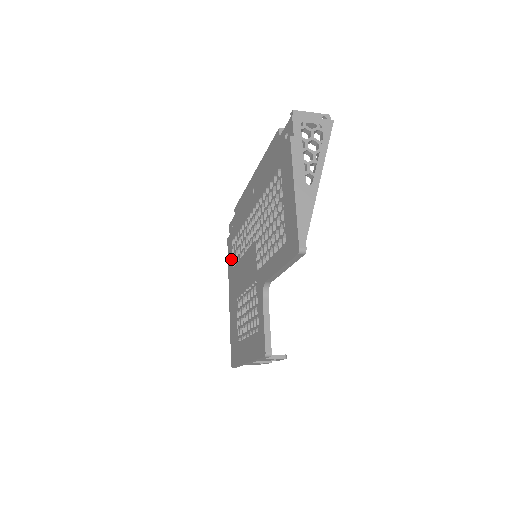
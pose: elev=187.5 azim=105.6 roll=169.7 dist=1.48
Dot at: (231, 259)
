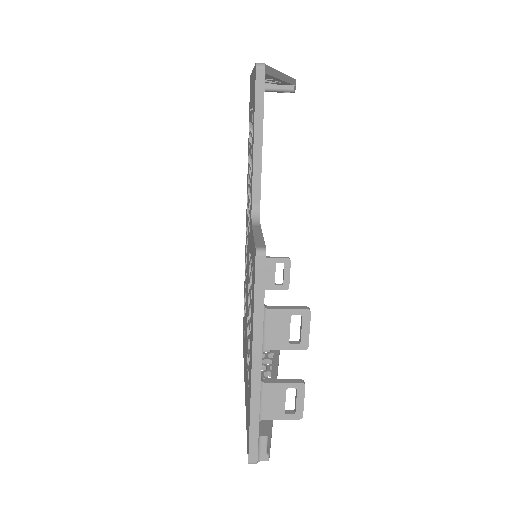
Dot at: occluded
